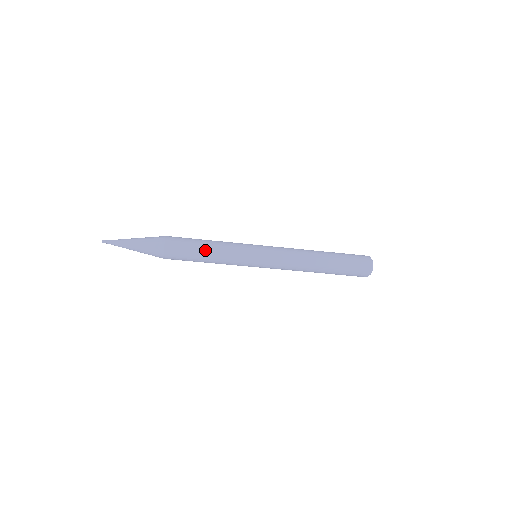
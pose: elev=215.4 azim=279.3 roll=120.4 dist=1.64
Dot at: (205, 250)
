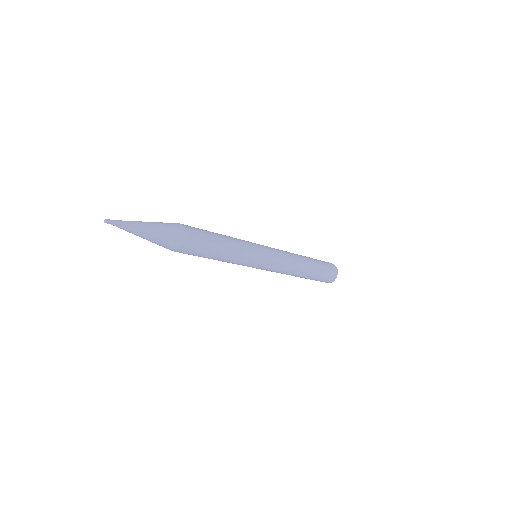
Dot at: (223, 245)
